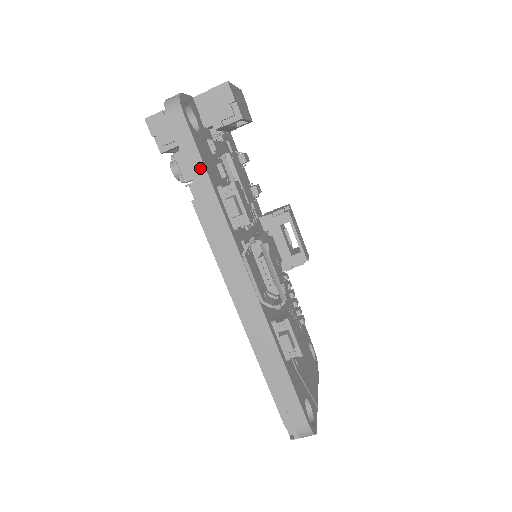
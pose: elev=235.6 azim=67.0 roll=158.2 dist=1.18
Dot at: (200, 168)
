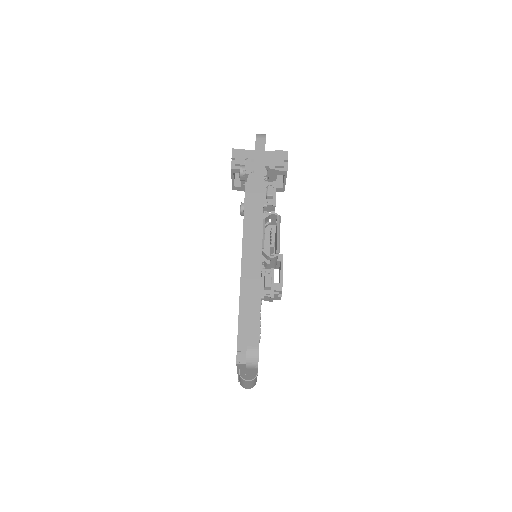
Dot at: (262, 165)
